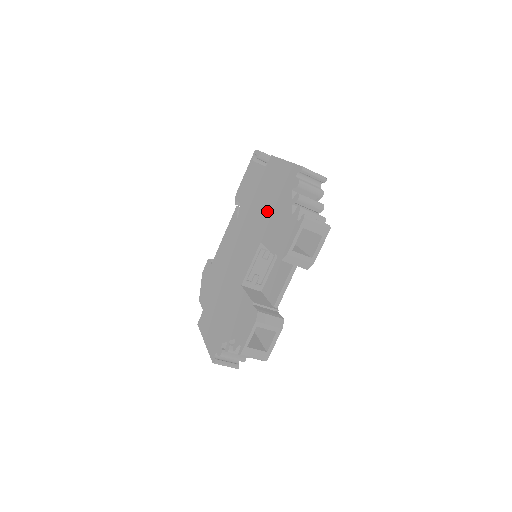
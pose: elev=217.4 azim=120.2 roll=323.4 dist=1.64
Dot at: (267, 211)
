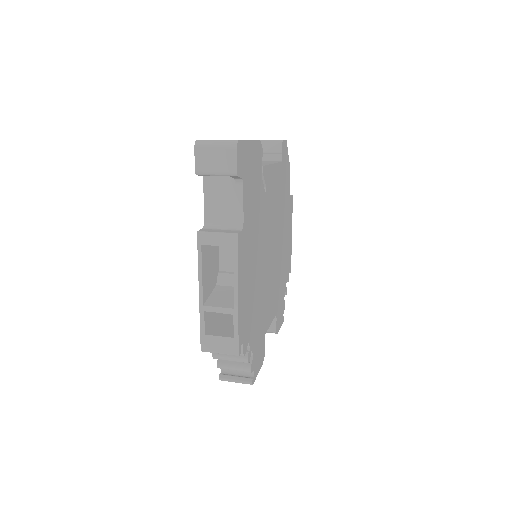
Dot at: occluded
